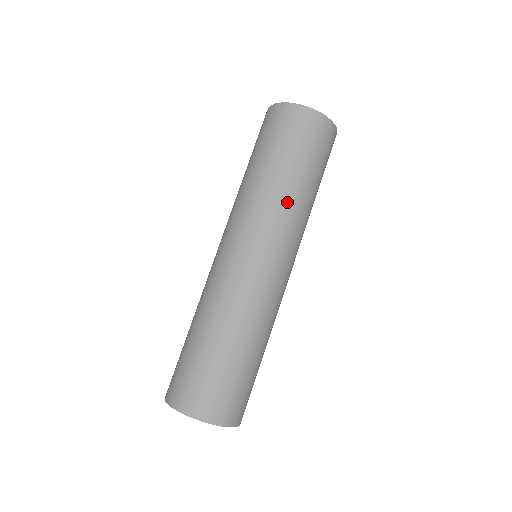
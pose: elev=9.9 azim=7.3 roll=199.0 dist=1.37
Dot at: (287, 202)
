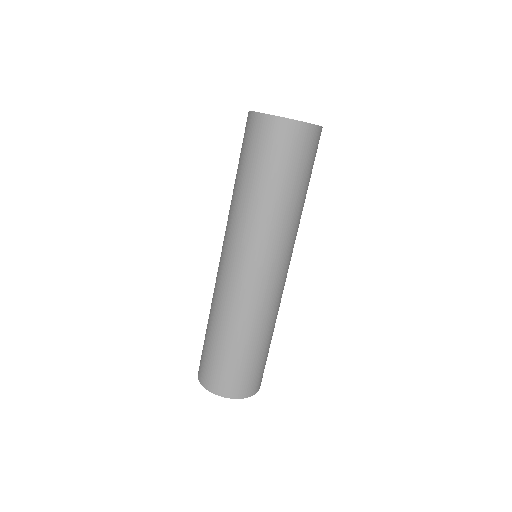
Dot at: (252, 213)
